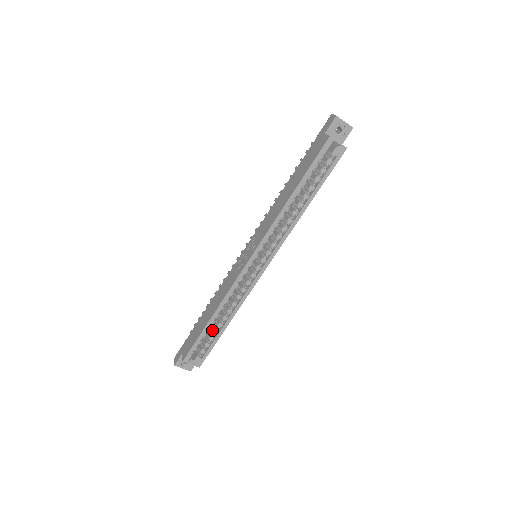
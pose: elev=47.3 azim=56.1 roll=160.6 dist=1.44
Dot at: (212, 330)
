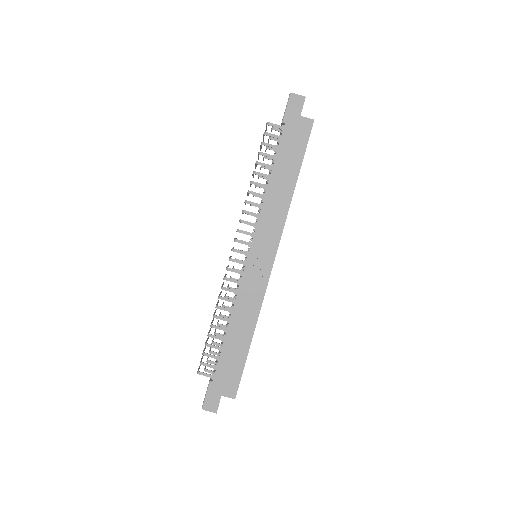
Dot at: occluded
